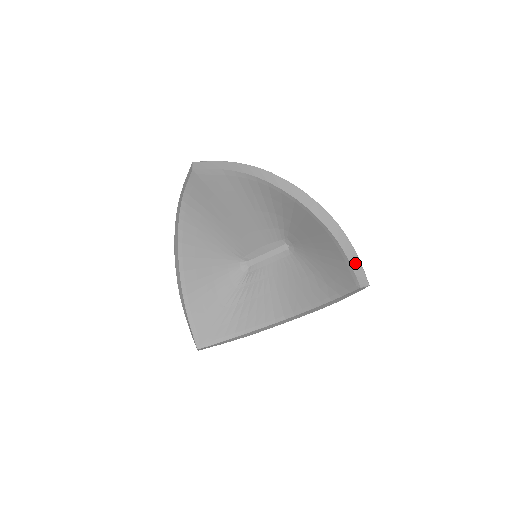
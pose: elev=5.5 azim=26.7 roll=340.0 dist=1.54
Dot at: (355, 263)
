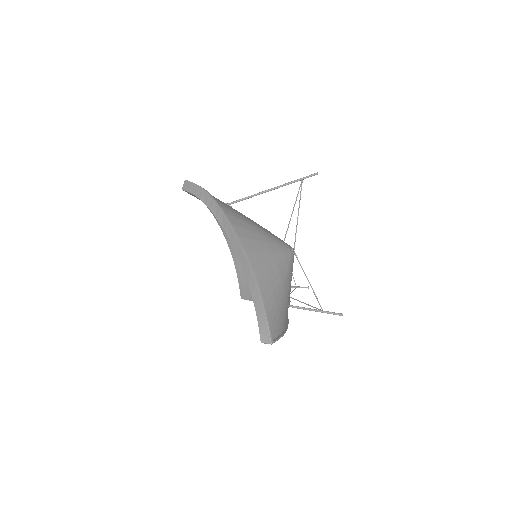
Dot at: (262, 321)
